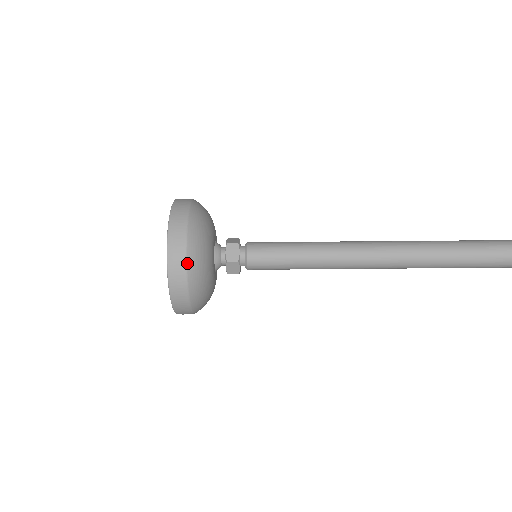
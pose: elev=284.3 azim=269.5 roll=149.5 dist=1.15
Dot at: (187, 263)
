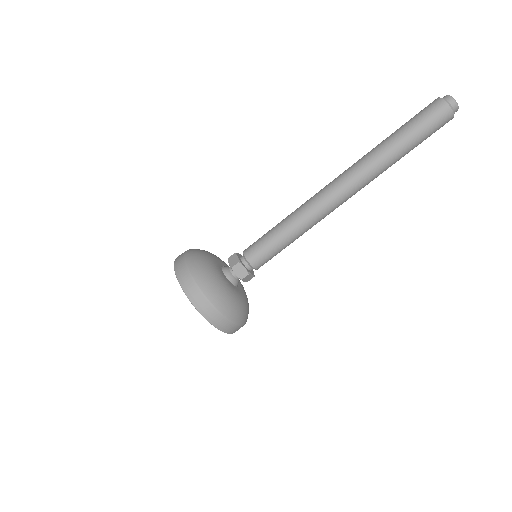
Dot at: occluded
